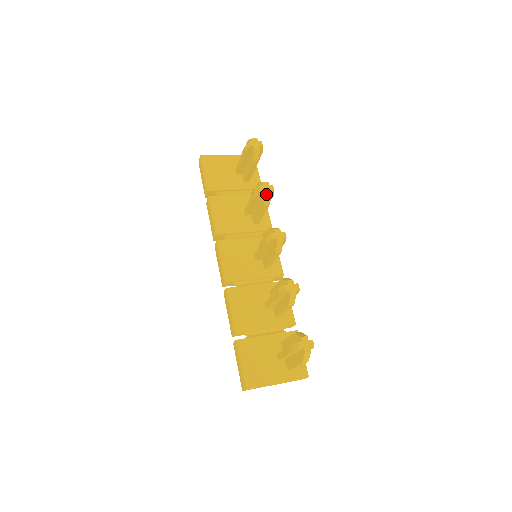
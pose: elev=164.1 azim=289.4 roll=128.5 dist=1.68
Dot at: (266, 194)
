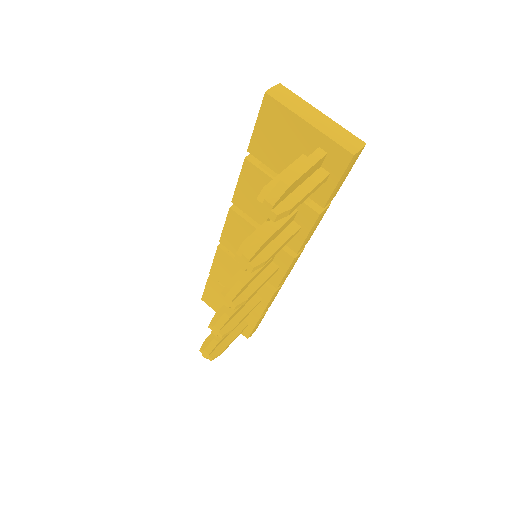
Dot at: (239, 266)
